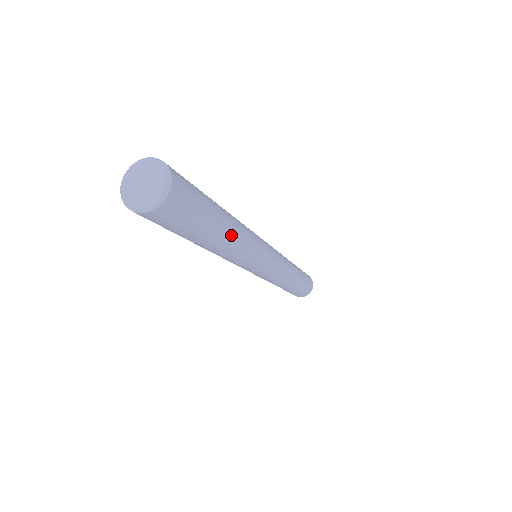
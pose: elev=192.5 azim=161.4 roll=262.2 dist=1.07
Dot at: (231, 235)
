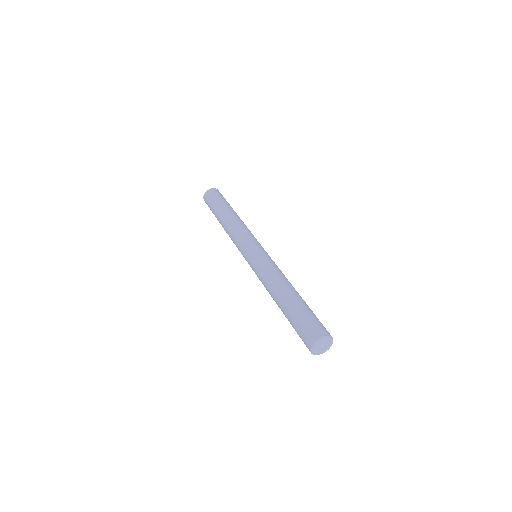
Dot at: occluded
